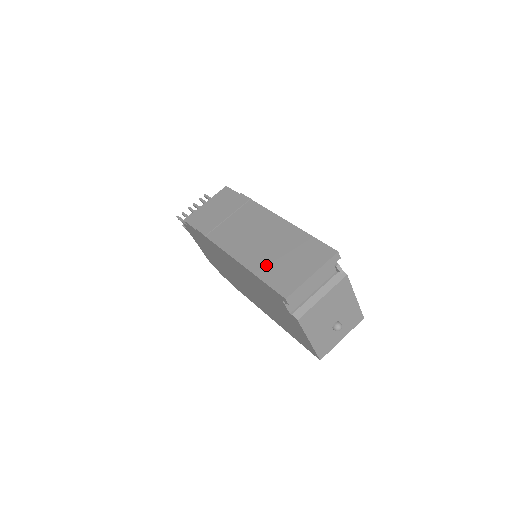
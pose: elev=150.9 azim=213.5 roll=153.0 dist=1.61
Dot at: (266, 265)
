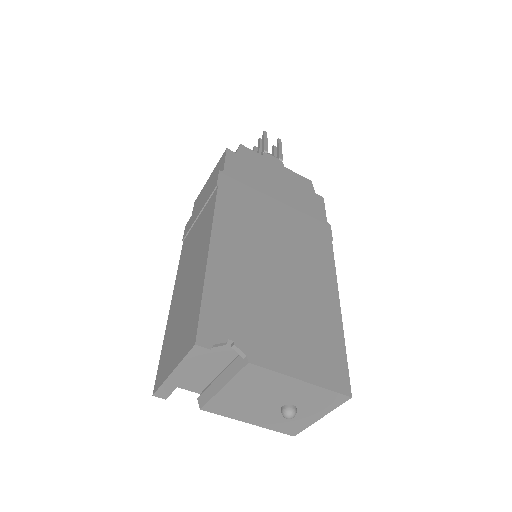
Dot at: (172, 323)
